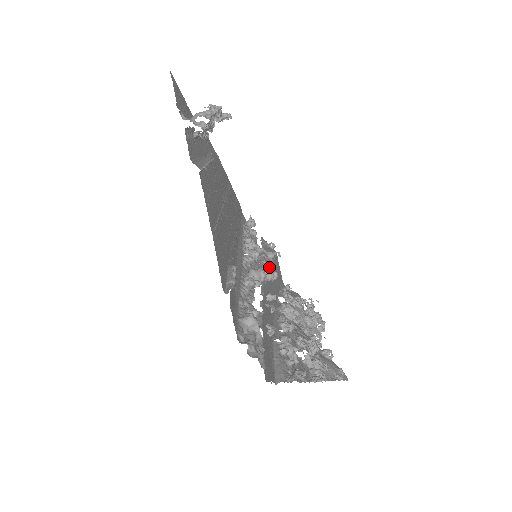
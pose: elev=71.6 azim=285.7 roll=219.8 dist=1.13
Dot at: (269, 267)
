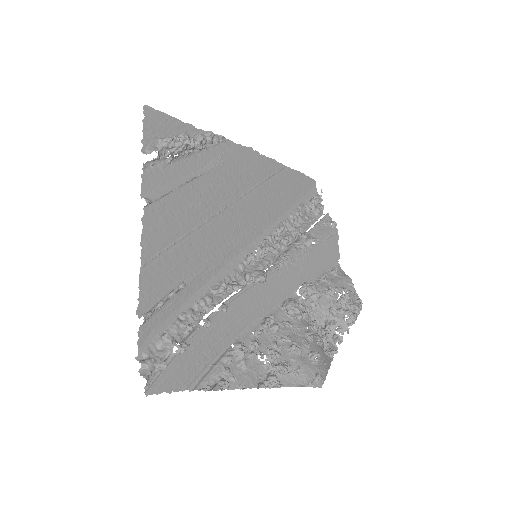
Dot at: (289, 260)
